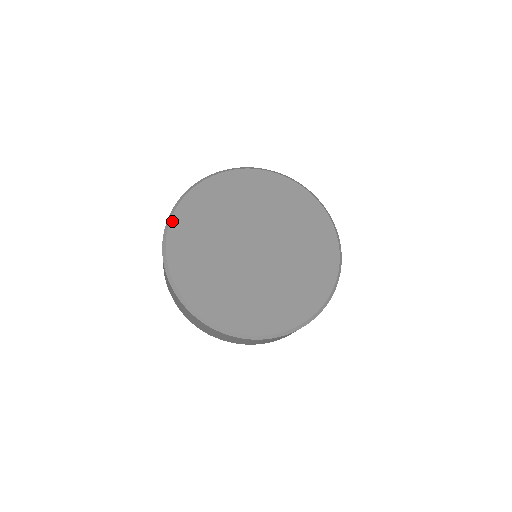
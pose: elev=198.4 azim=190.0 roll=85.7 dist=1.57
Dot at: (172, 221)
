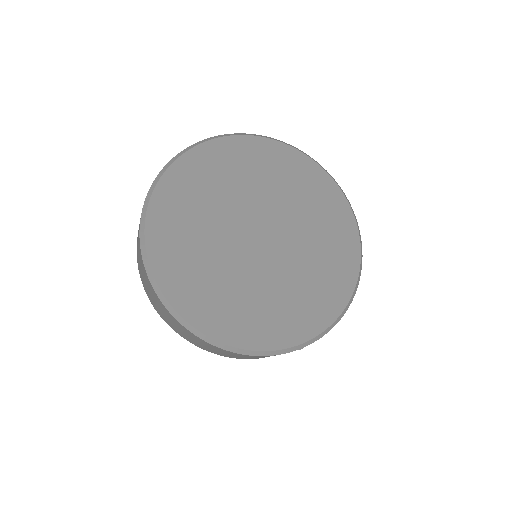
Dot at: (183, 156)
